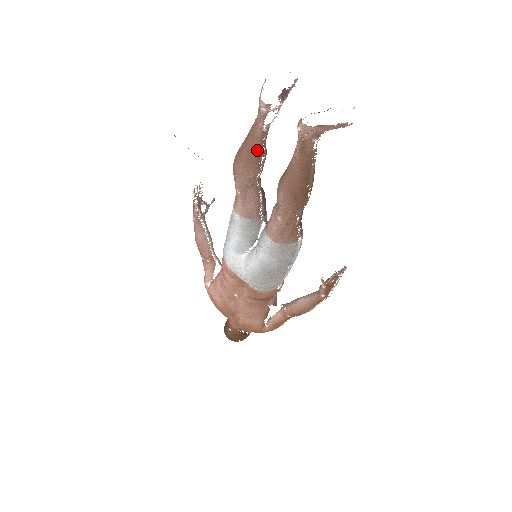
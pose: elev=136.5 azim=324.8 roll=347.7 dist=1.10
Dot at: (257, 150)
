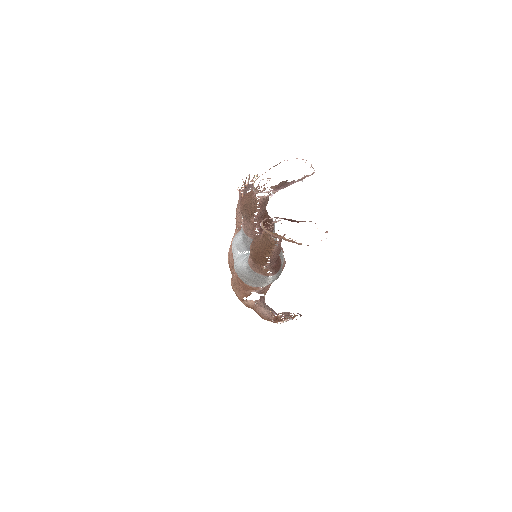
Dot at: (252, 206)
